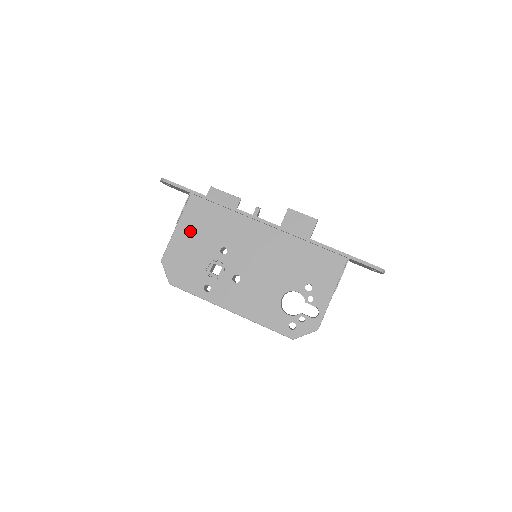
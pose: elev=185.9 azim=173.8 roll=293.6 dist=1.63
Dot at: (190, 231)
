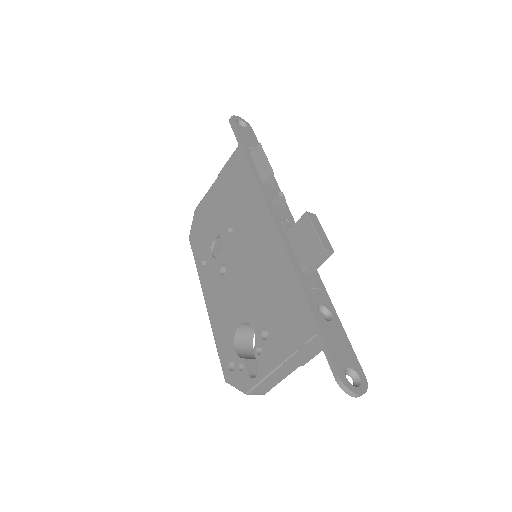
Dot at: (221, 190)
